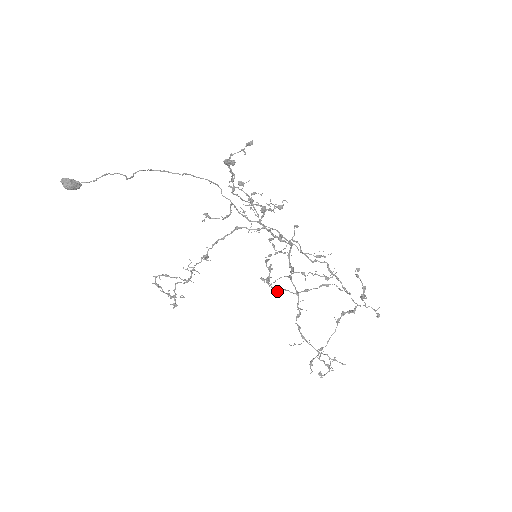
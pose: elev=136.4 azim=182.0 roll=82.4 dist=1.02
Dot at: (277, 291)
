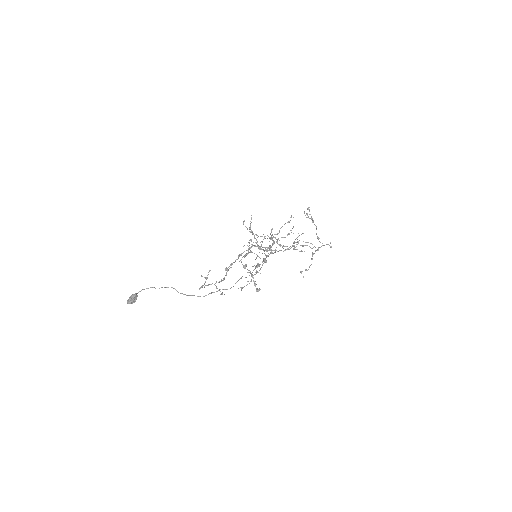
Dot at: occluded
